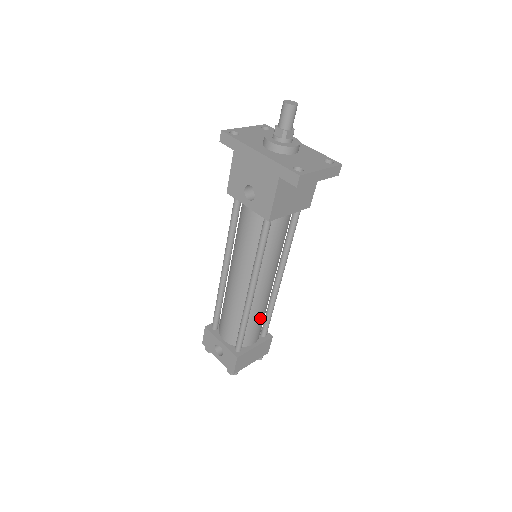
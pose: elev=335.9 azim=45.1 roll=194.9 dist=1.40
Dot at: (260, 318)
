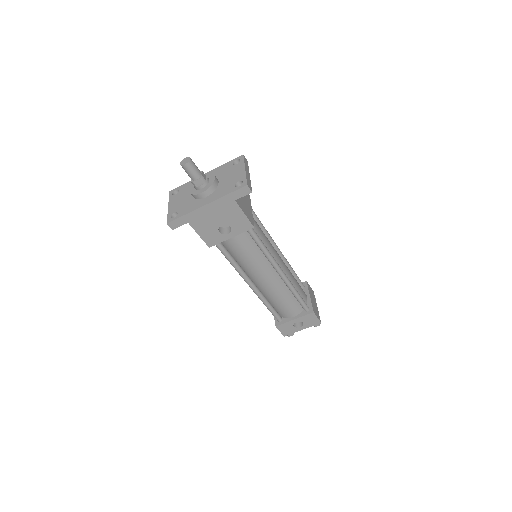
Dot at: (295, 280)
